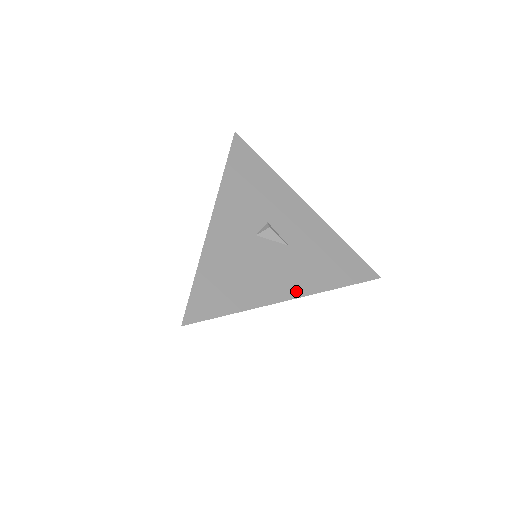
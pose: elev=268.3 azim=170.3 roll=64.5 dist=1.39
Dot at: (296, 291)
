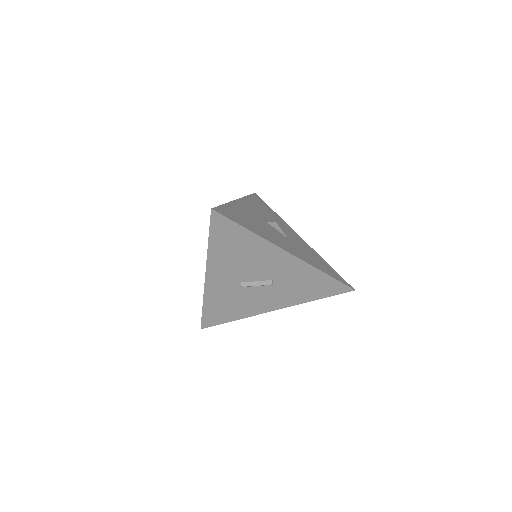
Dot at: (293, 253)
